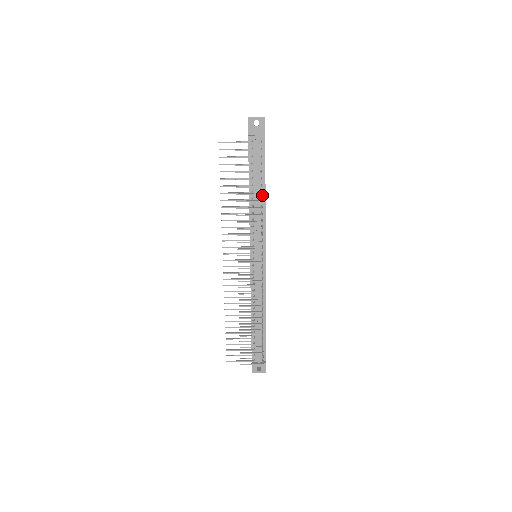
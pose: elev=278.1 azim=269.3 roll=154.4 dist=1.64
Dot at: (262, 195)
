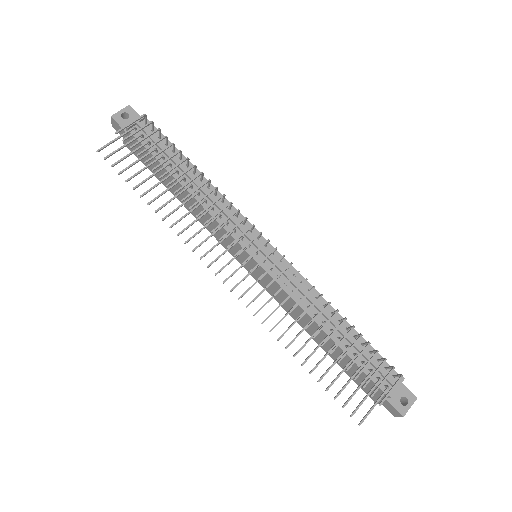
Dot at: occluded
